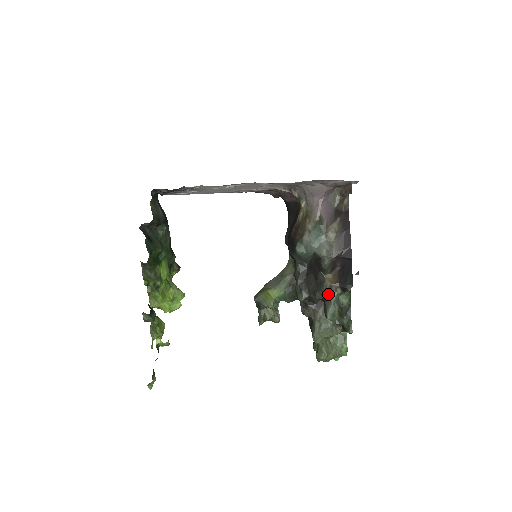
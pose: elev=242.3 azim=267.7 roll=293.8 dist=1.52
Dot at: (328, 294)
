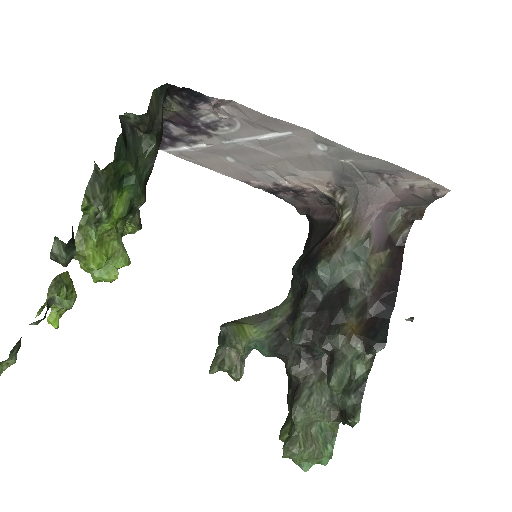
Dot at: (342, 347)
